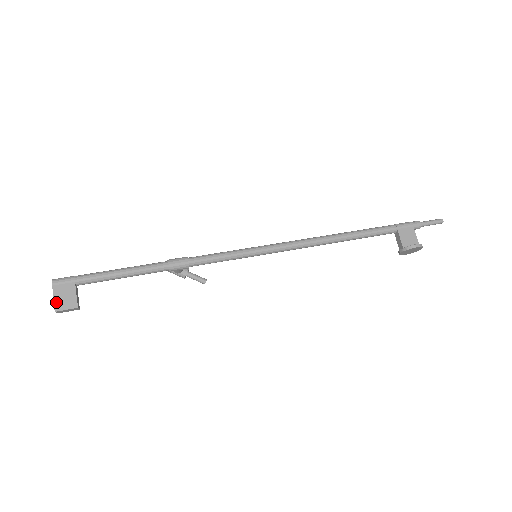
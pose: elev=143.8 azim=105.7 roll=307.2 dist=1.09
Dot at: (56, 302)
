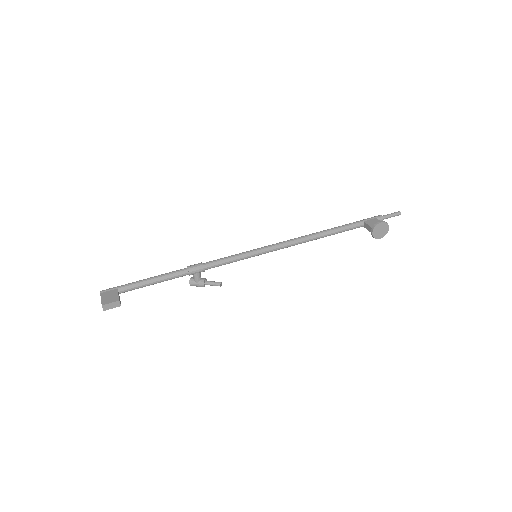
Dot at: (103, 300)
